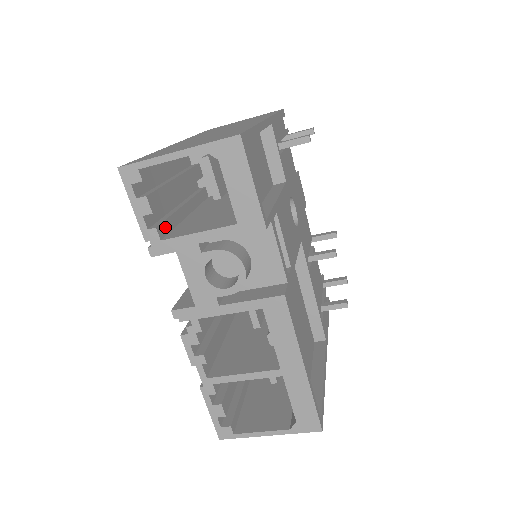
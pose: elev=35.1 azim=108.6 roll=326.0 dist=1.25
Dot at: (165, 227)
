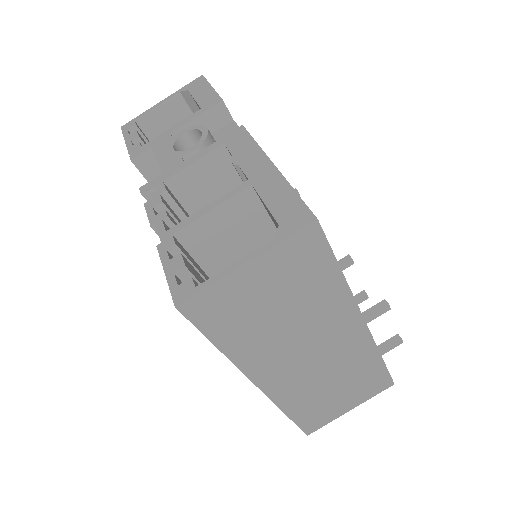
Dot at: occluded
